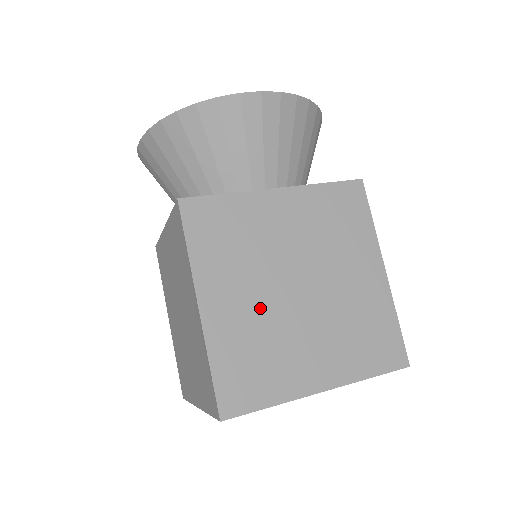
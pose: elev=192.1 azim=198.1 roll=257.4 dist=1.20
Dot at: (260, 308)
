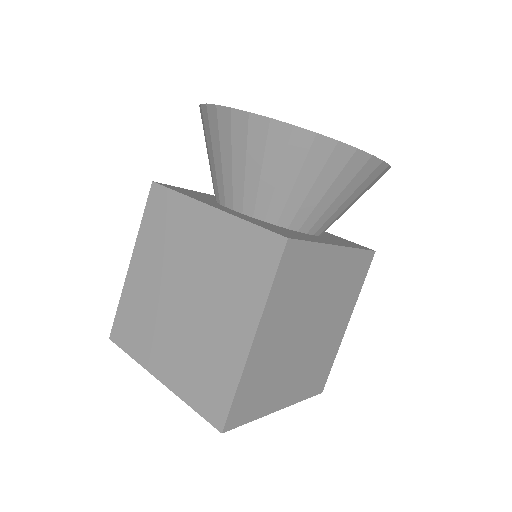
Dot at: (156, 291)
